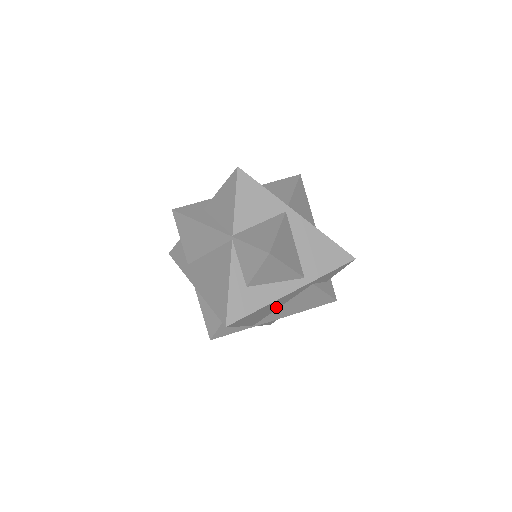
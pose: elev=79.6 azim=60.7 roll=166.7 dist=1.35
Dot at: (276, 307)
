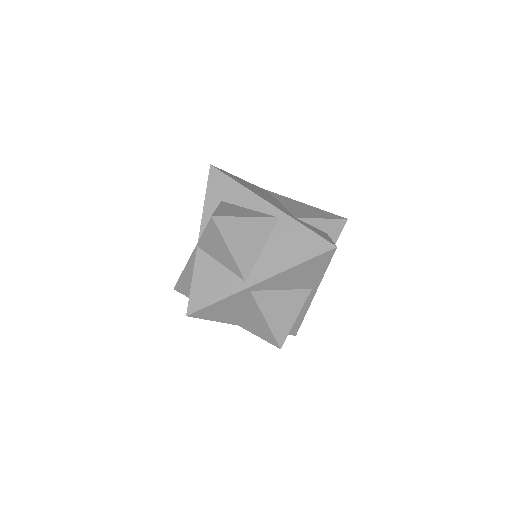
Dot at: occluded
